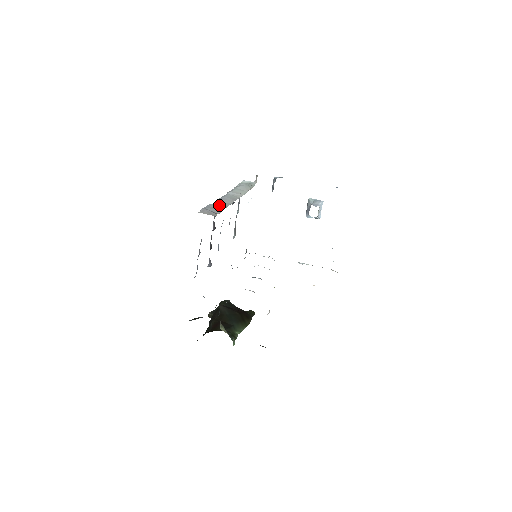
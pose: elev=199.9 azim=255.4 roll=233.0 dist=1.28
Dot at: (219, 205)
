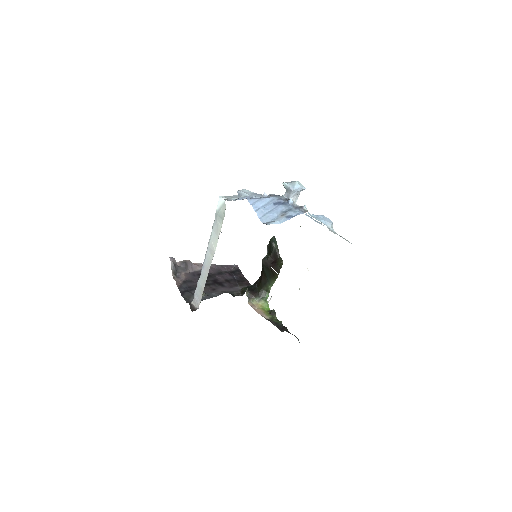
Dot at: (201, 285)
